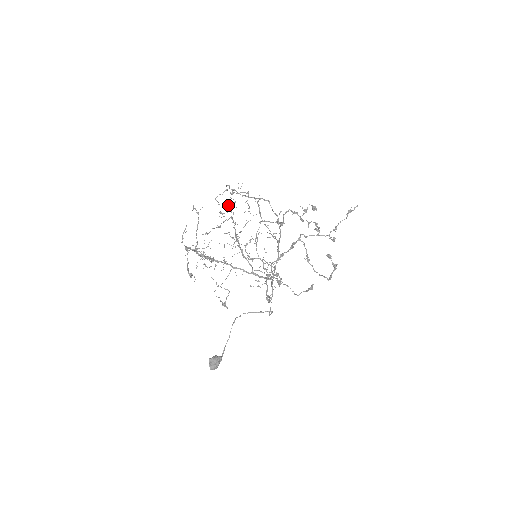
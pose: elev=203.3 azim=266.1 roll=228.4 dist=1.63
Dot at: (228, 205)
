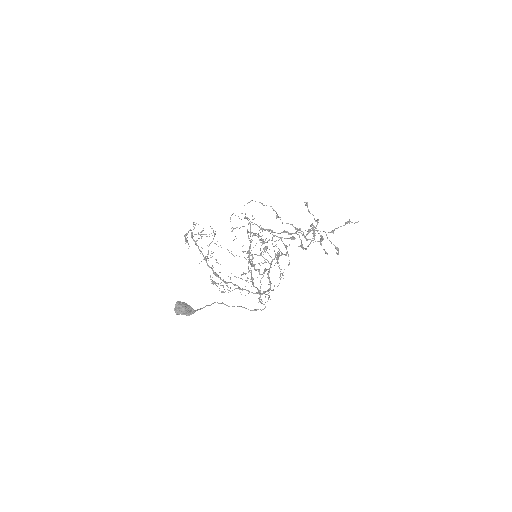
Dot at: occluded
